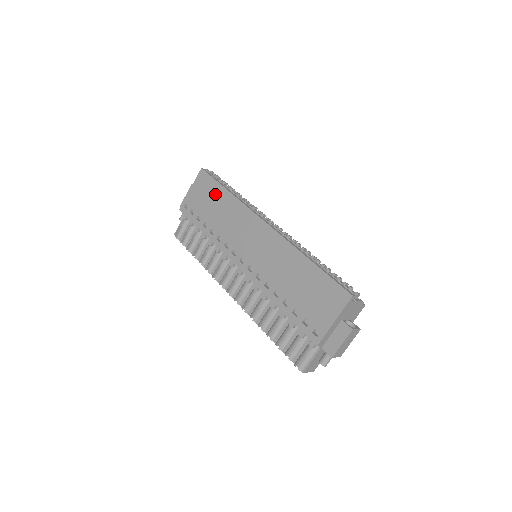
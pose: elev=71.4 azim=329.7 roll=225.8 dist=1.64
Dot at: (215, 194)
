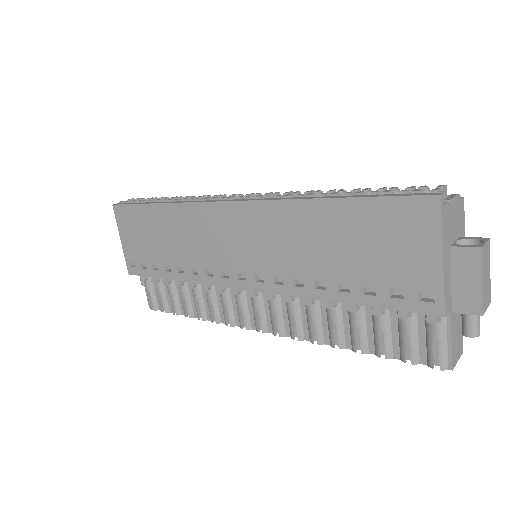
Dot at: (148, 221)
